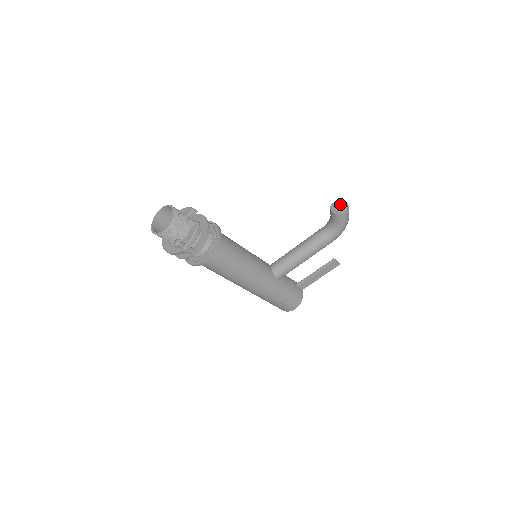
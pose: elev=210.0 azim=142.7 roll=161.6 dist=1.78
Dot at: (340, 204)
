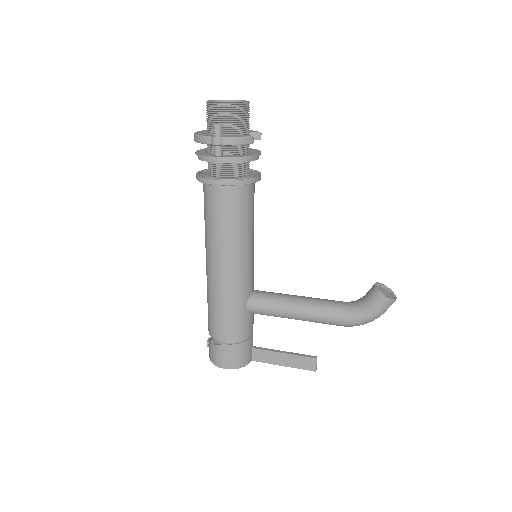
Dot at: (388, 290)
